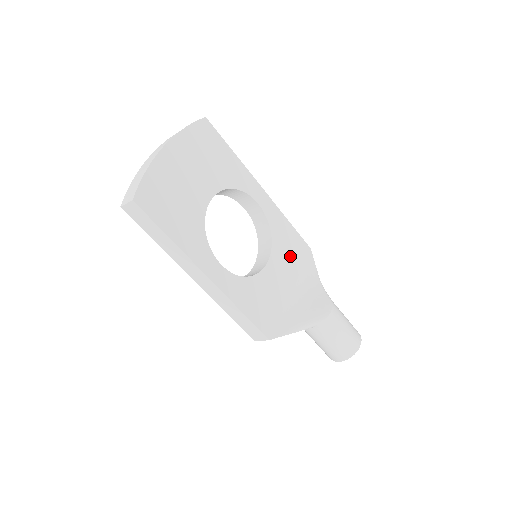
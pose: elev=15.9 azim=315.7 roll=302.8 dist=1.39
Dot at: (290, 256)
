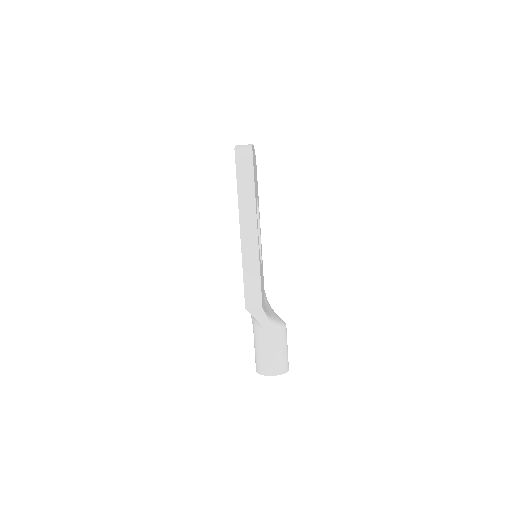
Dot at: occluded
